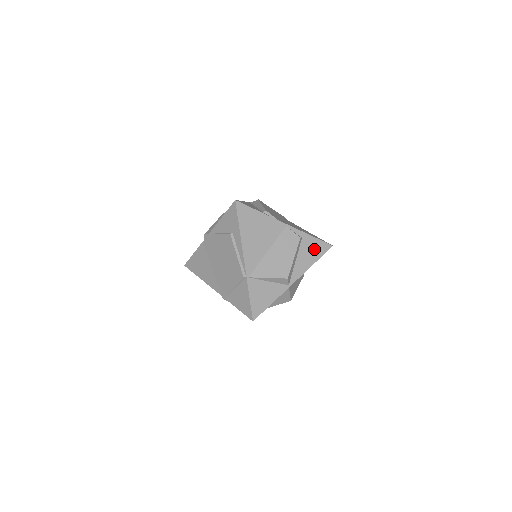
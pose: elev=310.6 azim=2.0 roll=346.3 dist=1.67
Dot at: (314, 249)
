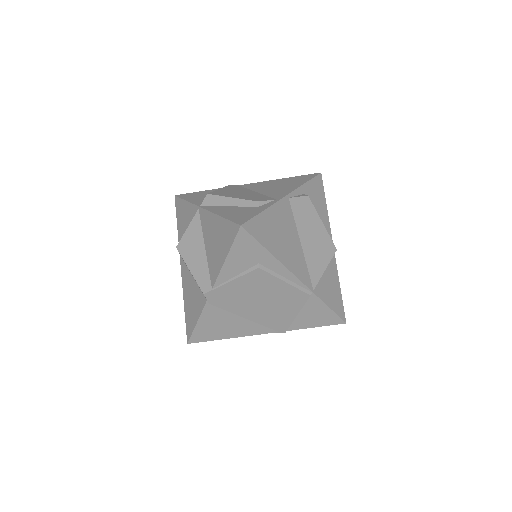
Dot at: (317, 194)
